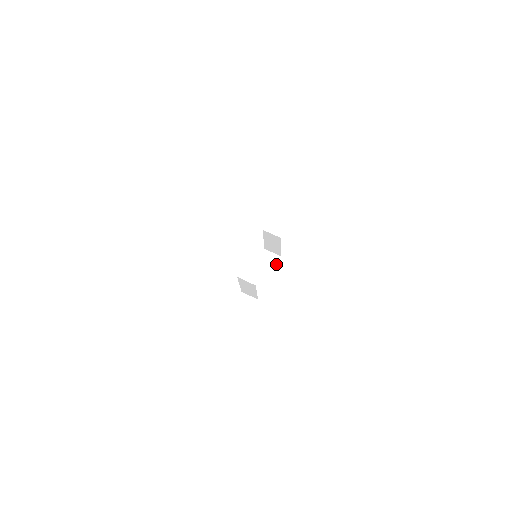
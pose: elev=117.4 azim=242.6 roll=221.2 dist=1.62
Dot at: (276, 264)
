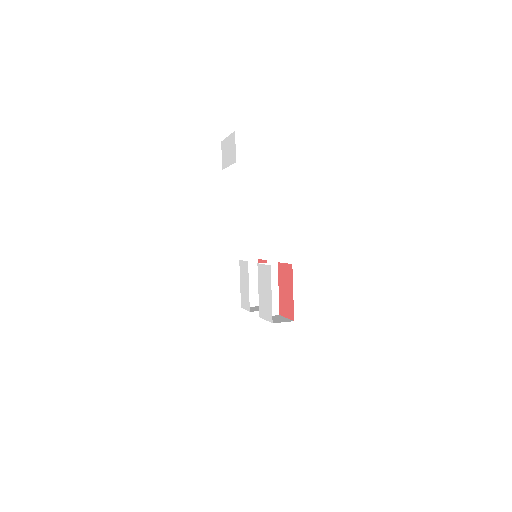
Dot at: occluded
